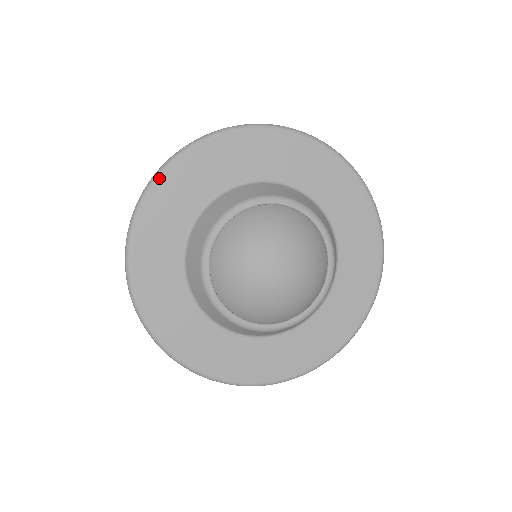
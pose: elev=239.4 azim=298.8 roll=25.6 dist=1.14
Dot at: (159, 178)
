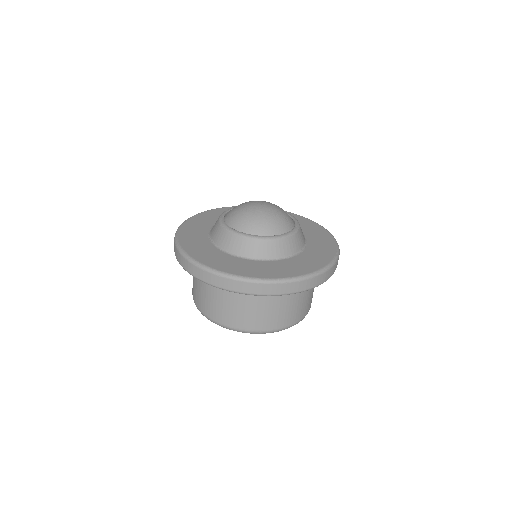
Dot at: (186, 221)
